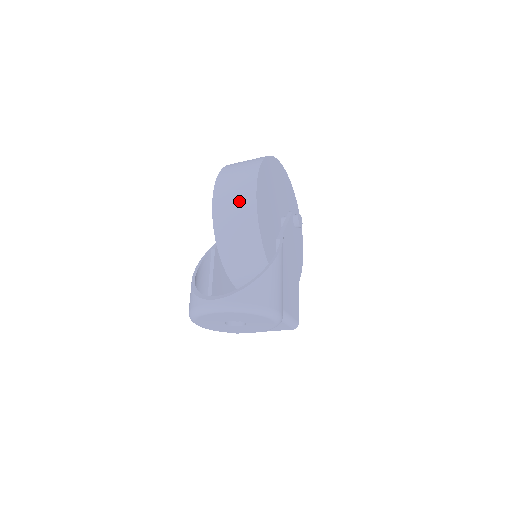
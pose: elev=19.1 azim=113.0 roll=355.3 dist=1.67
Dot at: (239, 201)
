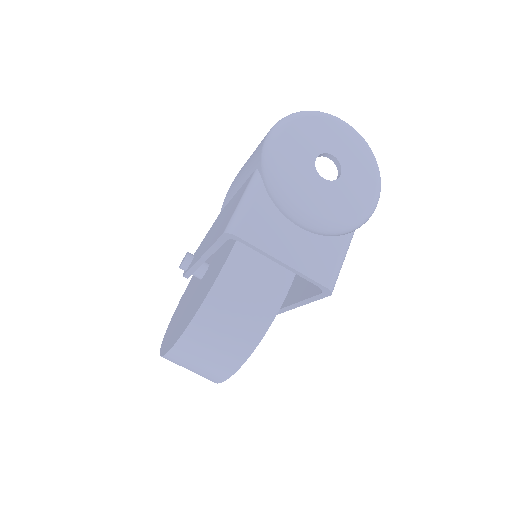
Dot at: occluded
